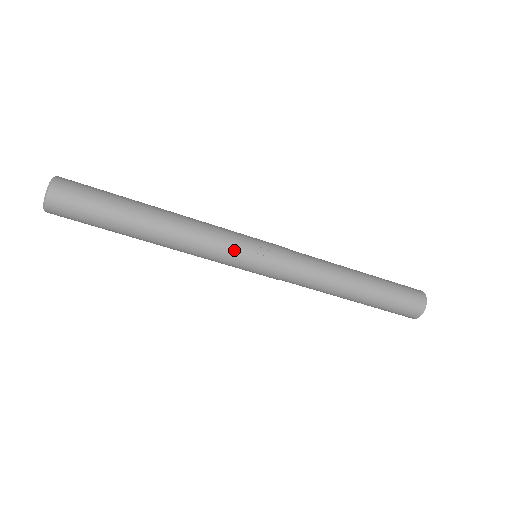
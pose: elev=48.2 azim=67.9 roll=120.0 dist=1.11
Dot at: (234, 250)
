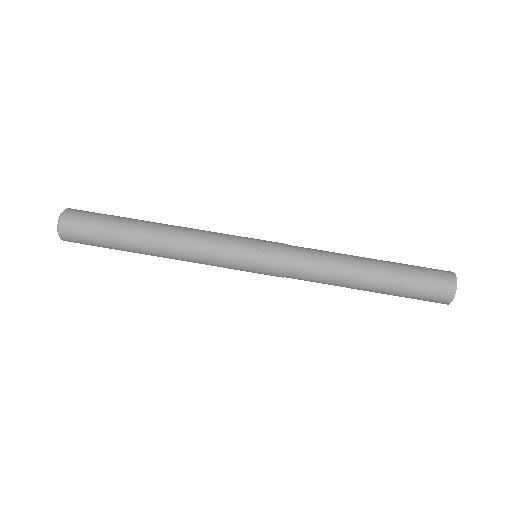
Dot at: (228, 250)
